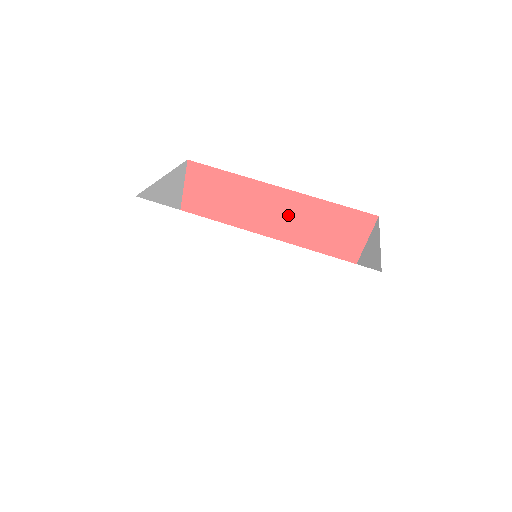
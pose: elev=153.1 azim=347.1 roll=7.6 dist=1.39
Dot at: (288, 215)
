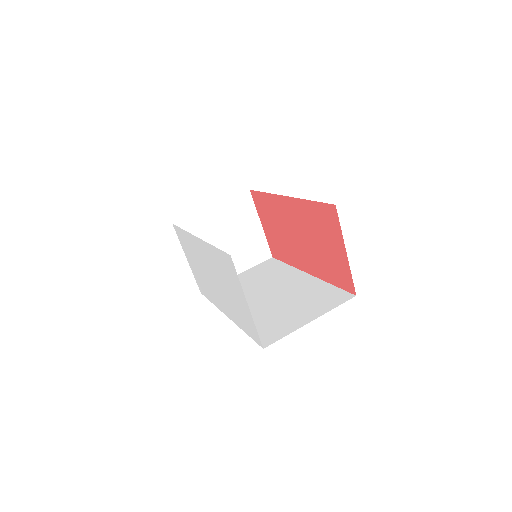
Dot at: (298, 218)
